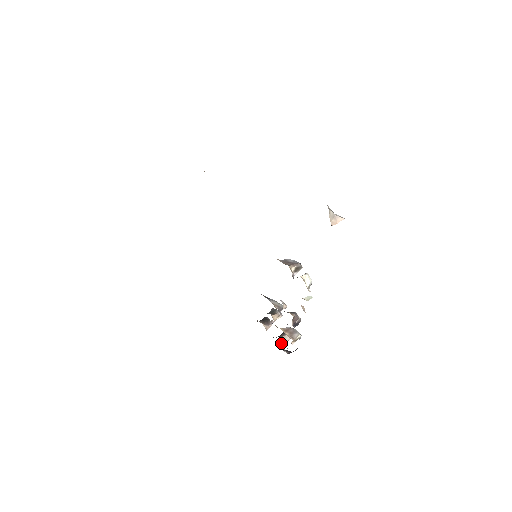
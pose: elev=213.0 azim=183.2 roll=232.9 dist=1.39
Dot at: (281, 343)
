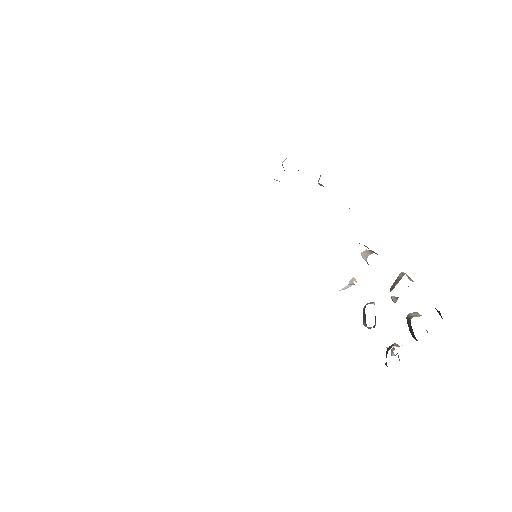
Dot at: occluded
